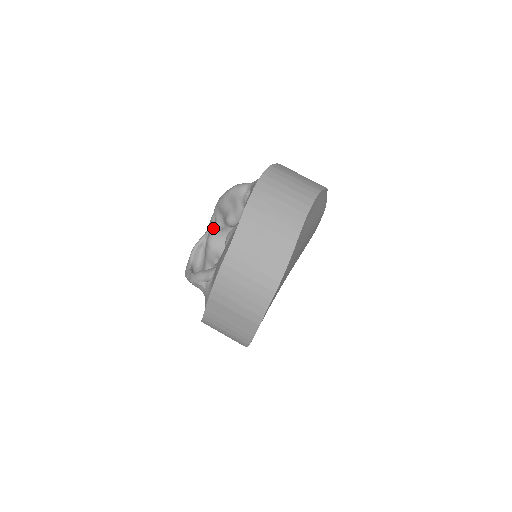
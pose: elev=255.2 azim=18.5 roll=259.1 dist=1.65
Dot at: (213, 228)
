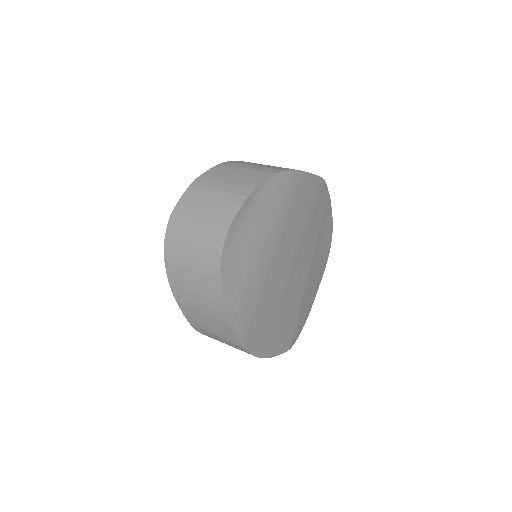
Dot at: occluded
